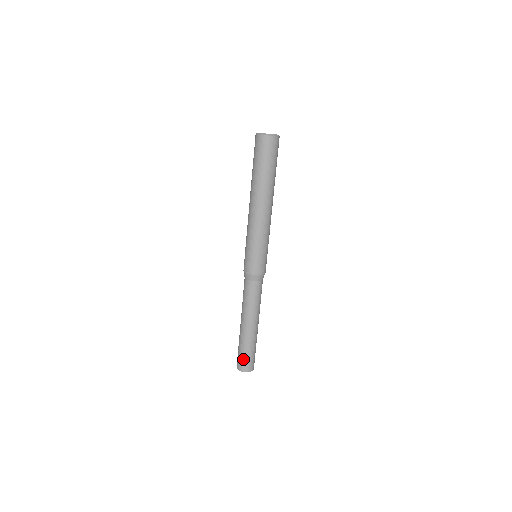
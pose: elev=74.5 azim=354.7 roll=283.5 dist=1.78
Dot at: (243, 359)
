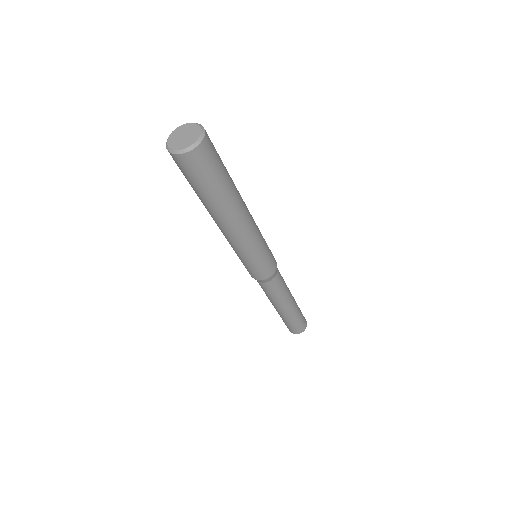
Dot at: (296, 327)
